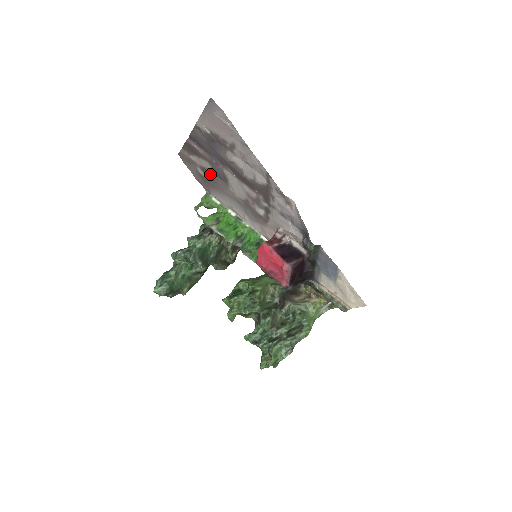
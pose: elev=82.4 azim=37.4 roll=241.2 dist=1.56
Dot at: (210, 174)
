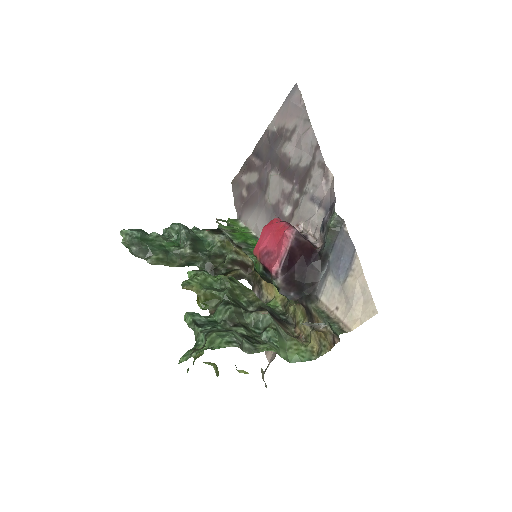
Dot at: (253, 189)
